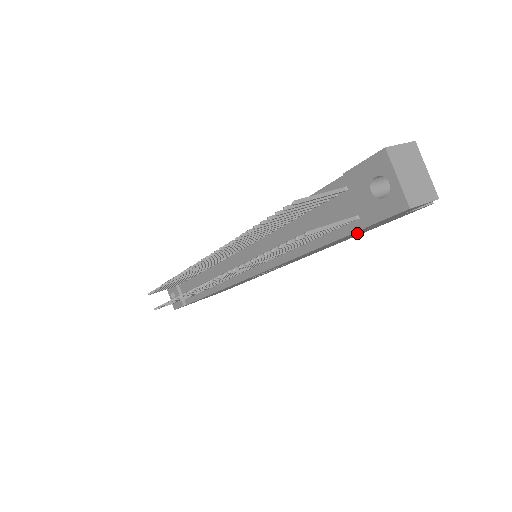
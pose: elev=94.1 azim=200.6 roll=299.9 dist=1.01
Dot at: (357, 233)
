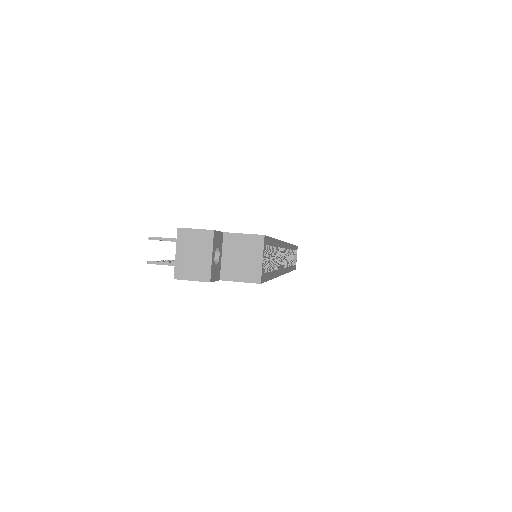
Dot at: occluded
